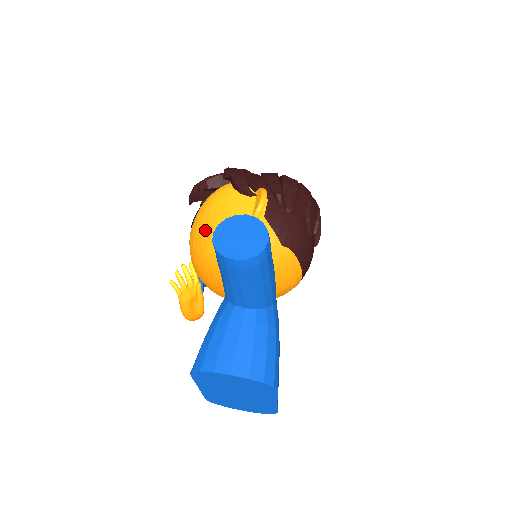
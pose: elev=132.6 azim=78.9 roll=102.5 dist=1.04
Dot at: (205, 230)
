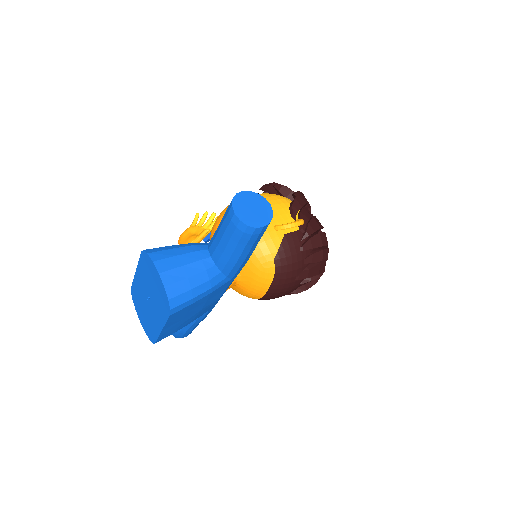
Dot at: occluded
